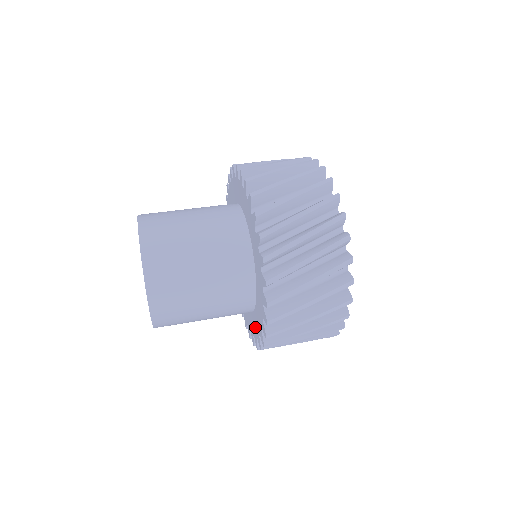
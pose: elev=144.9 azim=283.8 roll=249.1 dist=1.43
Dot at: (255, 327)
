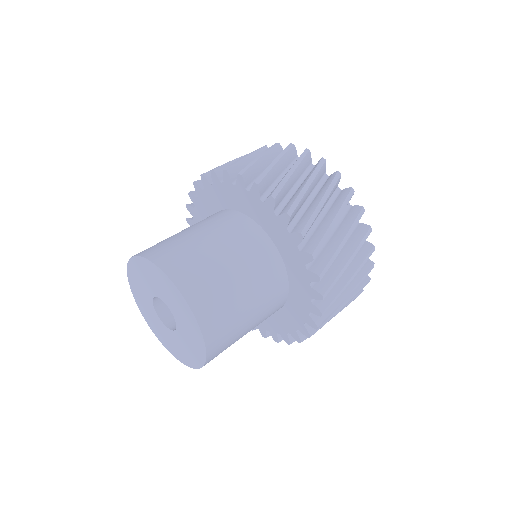
Dot at: occluded
